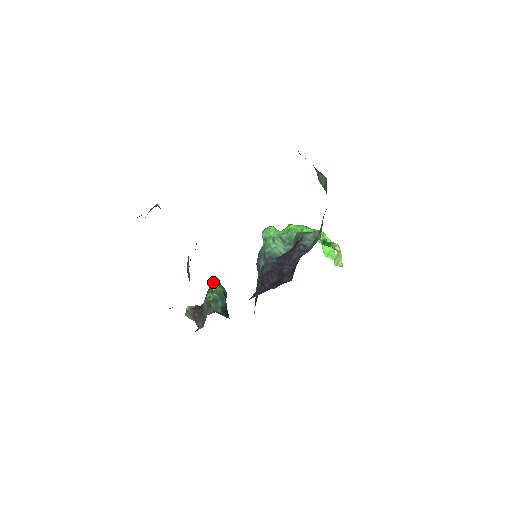
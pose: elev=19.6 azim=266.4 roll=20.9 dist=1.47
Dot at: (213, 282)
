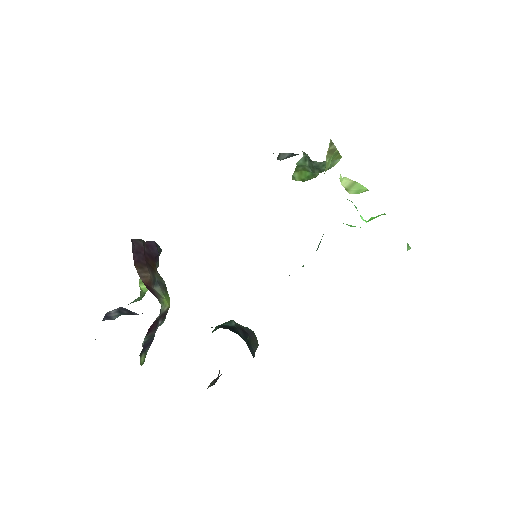
Dot at: occluded
